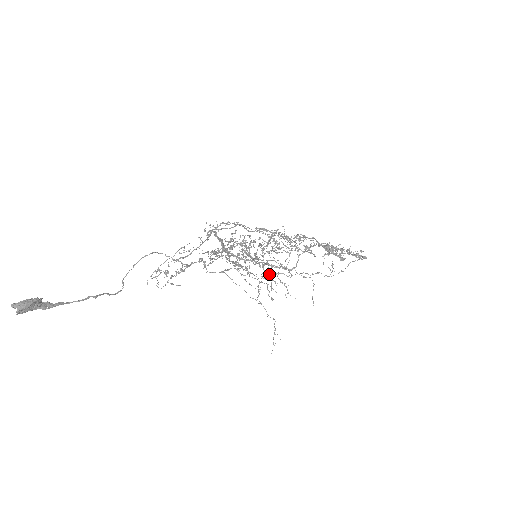
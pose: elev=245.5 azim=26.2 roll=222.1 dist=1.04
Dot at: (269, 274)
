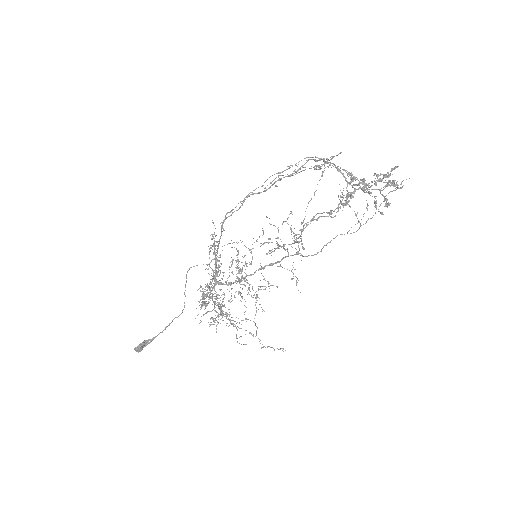
Dot at: (239, 322)
